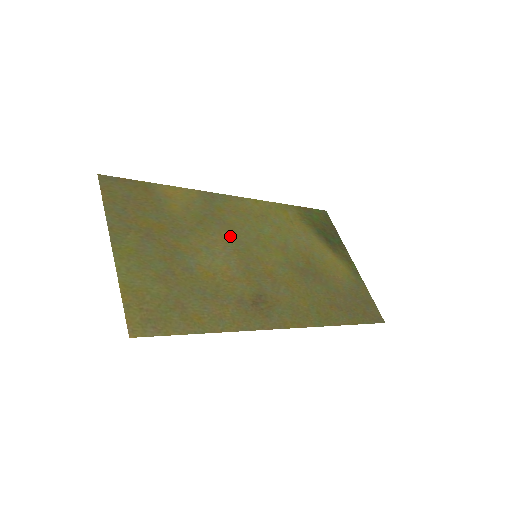
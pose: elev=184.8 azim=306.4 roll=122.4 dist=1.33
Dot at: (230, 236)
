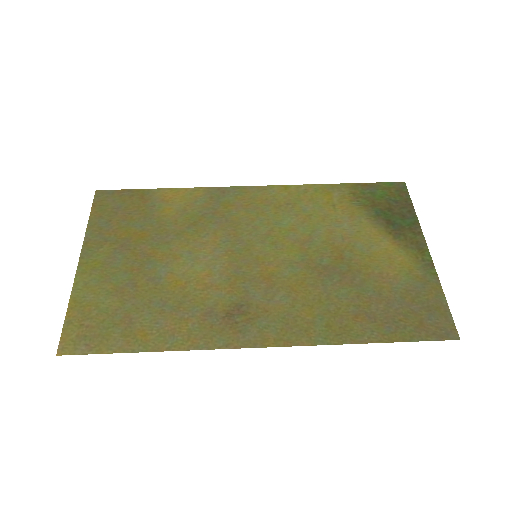
Dot at: (228, 235)
